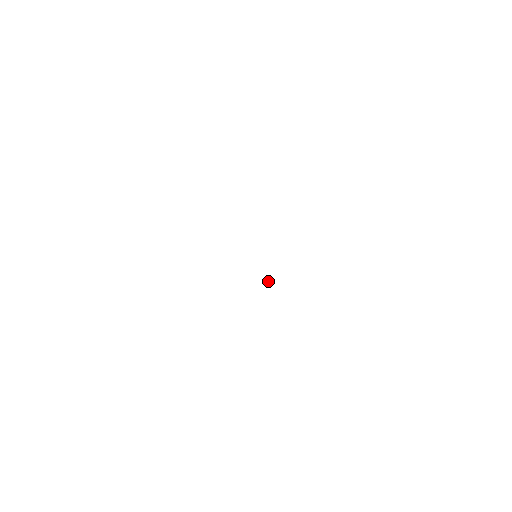
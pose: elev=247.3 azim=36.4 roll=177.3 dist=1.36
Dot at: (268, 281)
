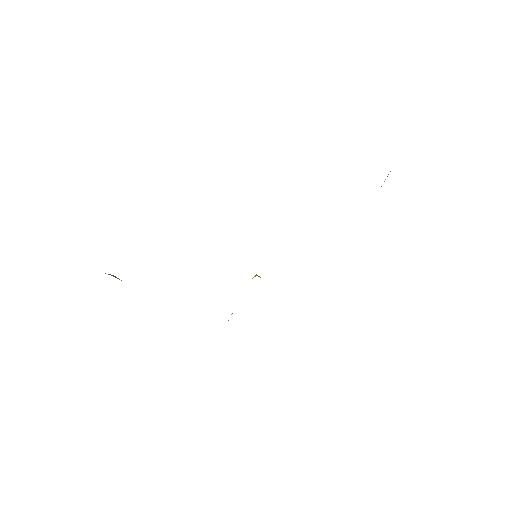
Dot at: occluded
